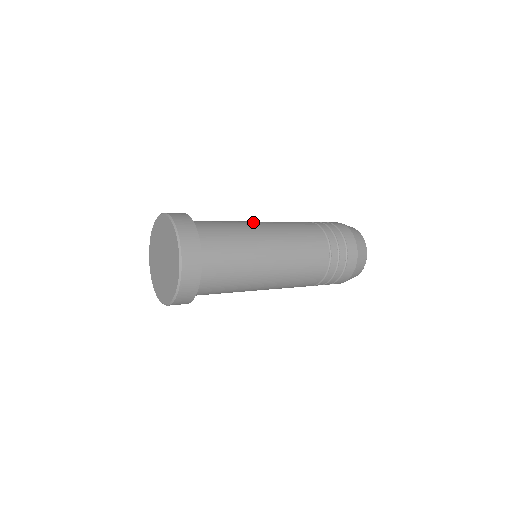
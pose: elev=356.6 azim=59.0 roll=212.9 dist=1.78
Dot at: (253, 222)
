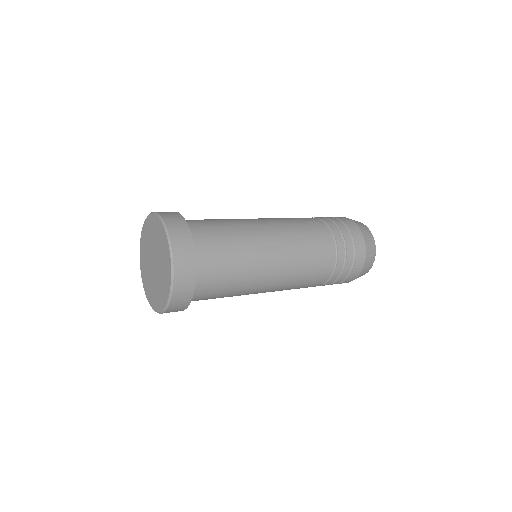
Dot at: occluded
